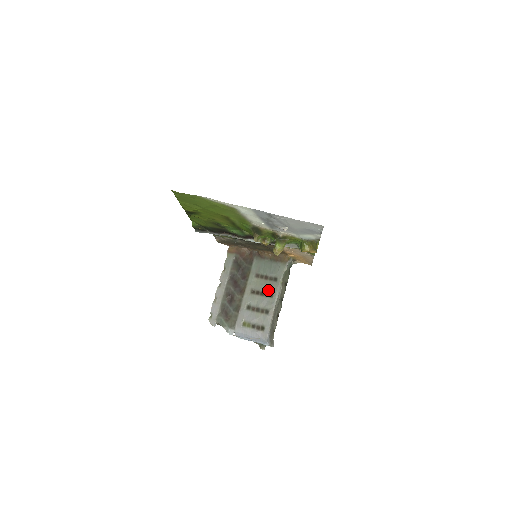
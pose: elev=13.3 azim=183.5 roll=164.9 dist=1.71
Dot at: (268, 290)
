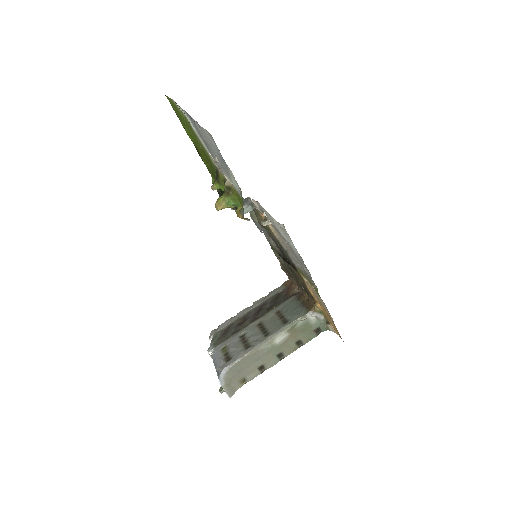
Dot at: (270, 328)
